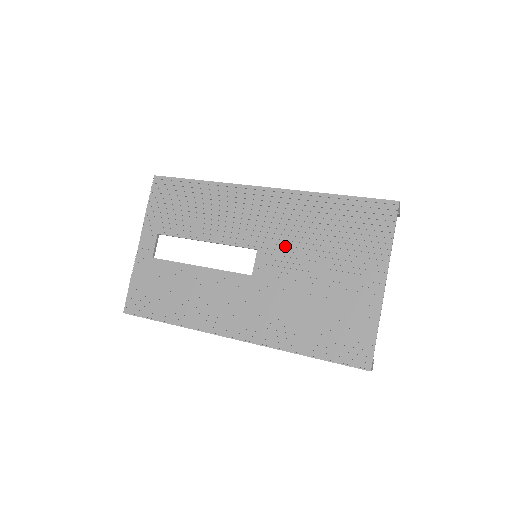
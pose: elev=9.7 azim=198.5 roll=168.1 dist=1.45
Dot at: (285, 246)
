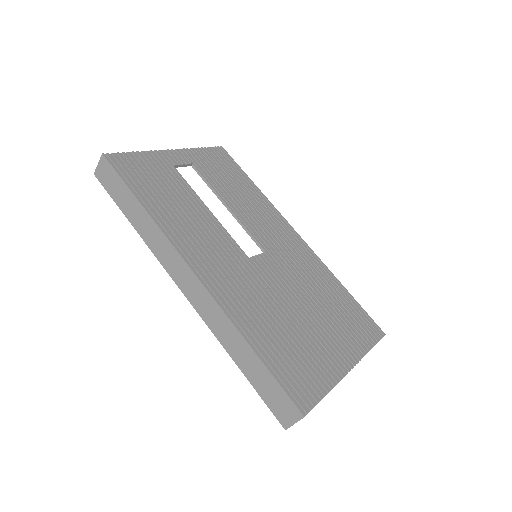
Dot at: (289, 272)
